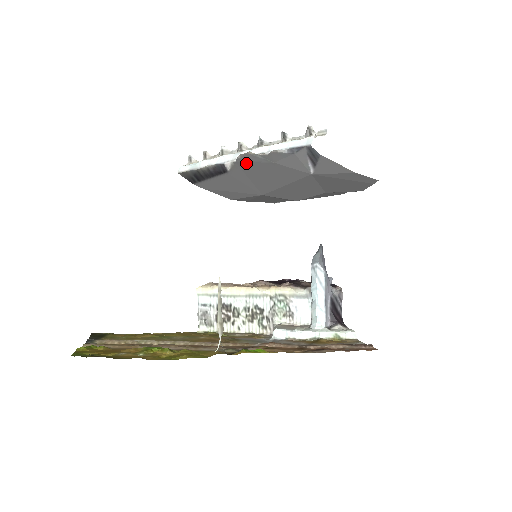
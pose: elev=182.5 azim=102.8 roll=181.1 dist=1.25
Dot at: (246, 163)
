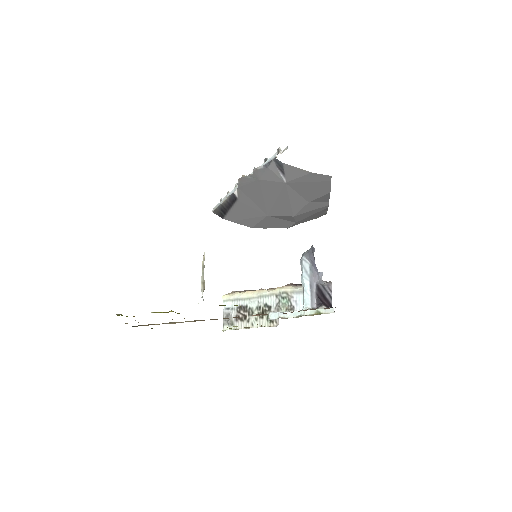
Dot at: (244, 186)
